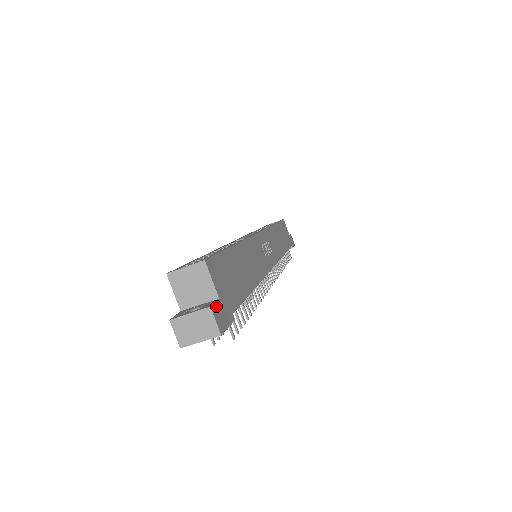
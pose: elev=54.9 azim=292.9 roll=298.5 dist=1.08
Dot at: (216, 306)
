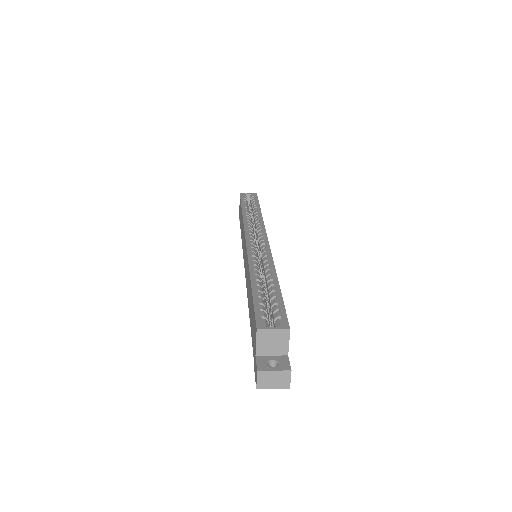
Dot at: (289, 365)
